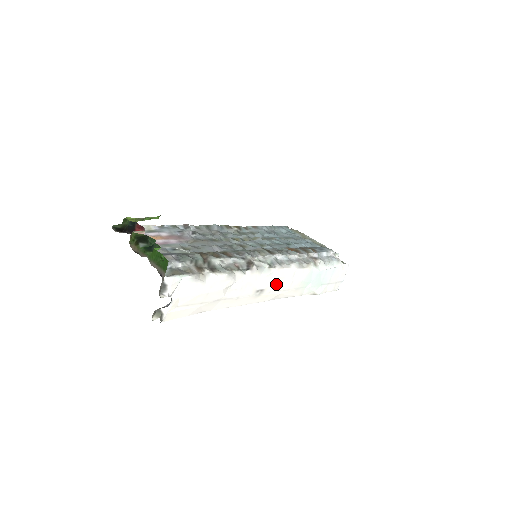
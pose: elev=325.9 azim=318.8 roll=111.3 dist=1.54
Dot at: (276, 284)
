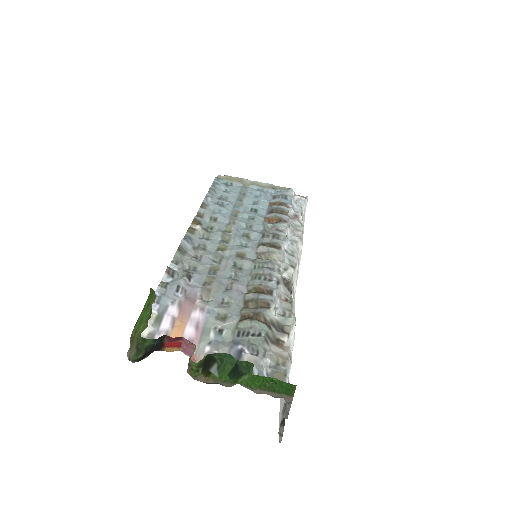
Dot at: occluded
